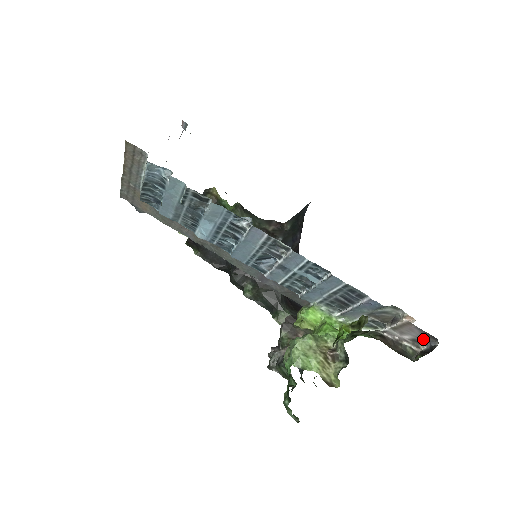
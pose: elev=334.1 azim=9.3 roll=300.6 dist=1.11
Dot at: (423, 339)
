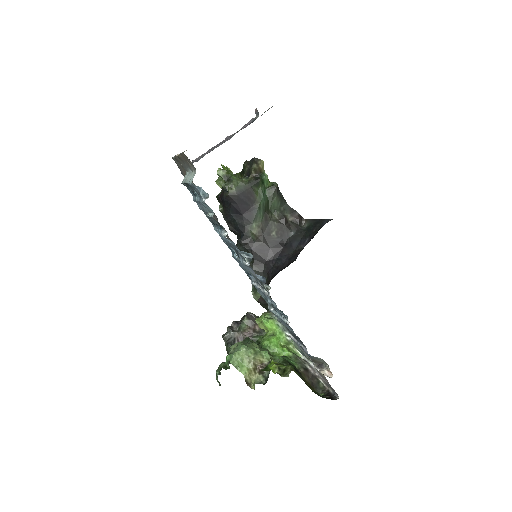
Dot at: occluded
